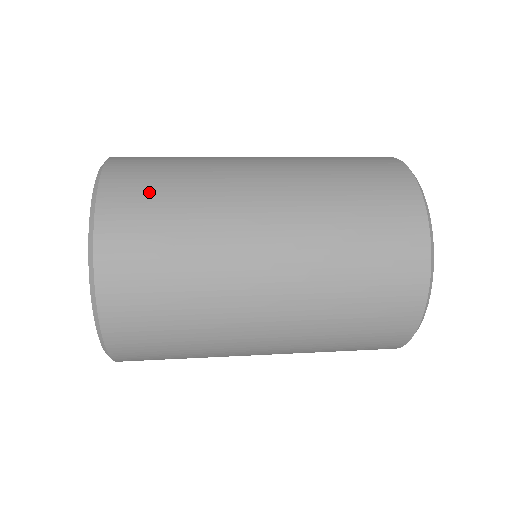
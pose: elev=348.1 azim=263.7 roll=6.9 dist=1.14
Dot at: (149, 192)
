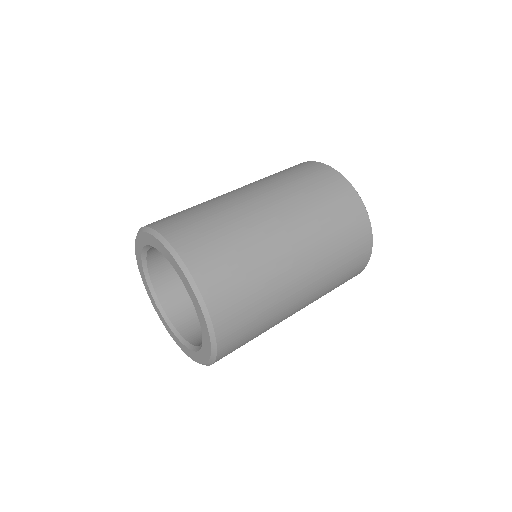
Dot at: (191, 222)
